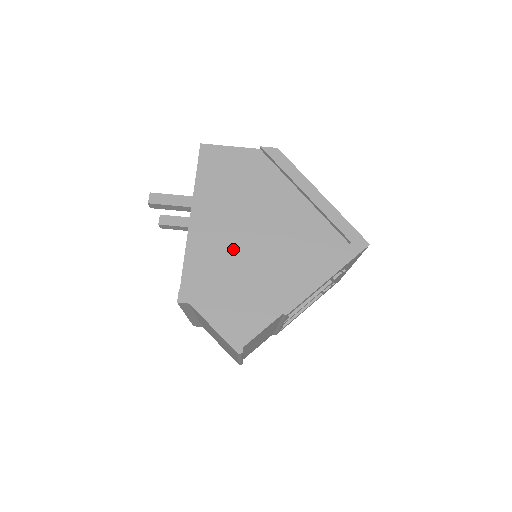
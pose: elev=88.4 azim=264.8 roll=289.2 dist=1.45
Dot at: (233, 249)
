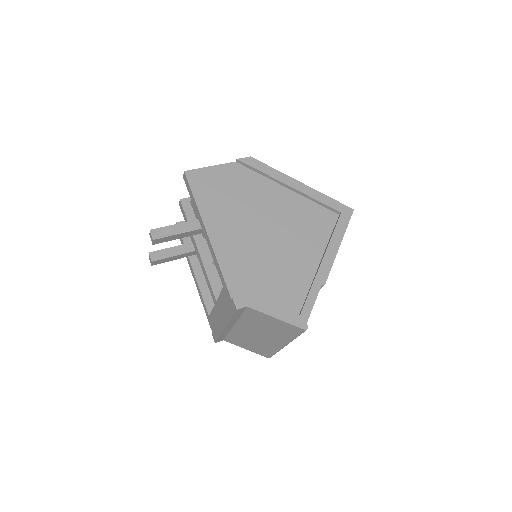
Dot at: (257, 250)
